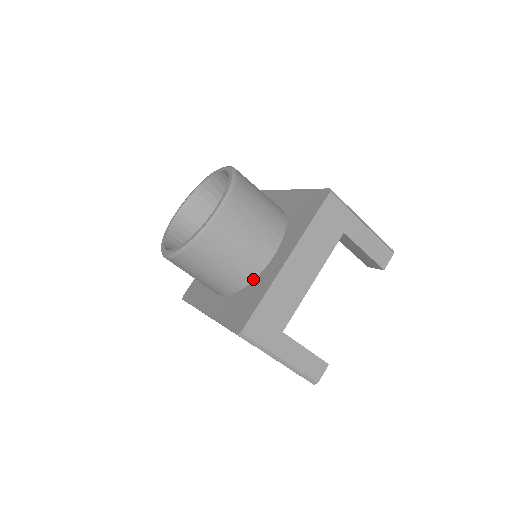
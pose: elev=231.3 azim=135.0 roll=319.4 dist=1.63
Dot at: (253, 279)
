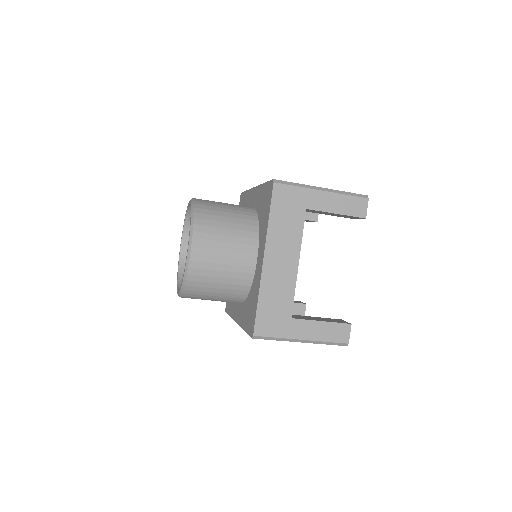
Dot at: (251, 284)
